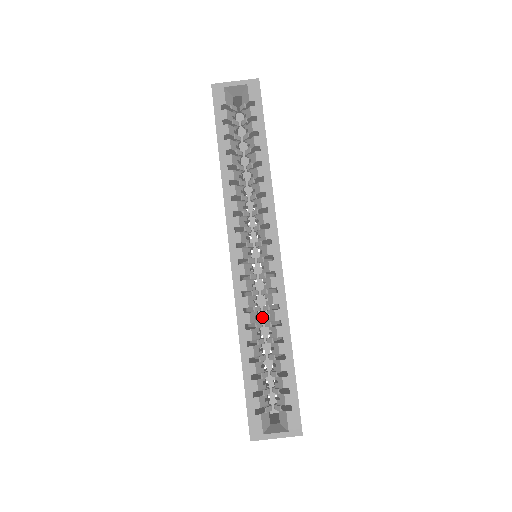
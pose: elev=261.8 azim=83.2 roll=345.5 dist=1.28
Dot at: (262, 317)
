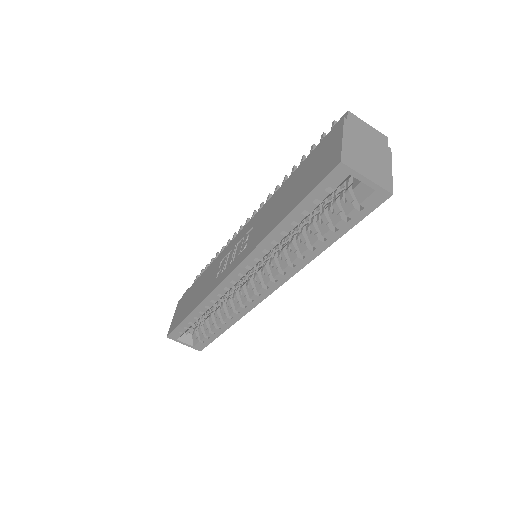
Dot at: occluded
